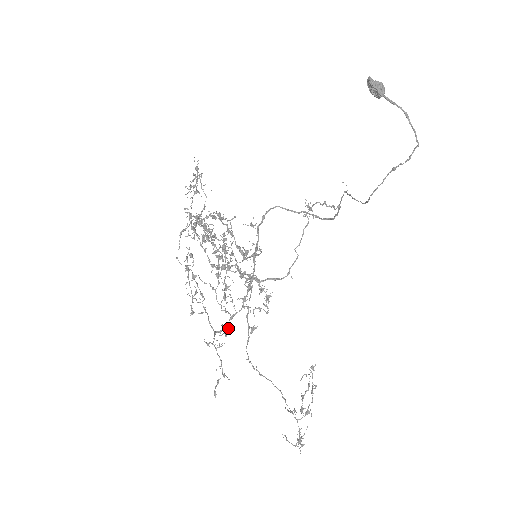
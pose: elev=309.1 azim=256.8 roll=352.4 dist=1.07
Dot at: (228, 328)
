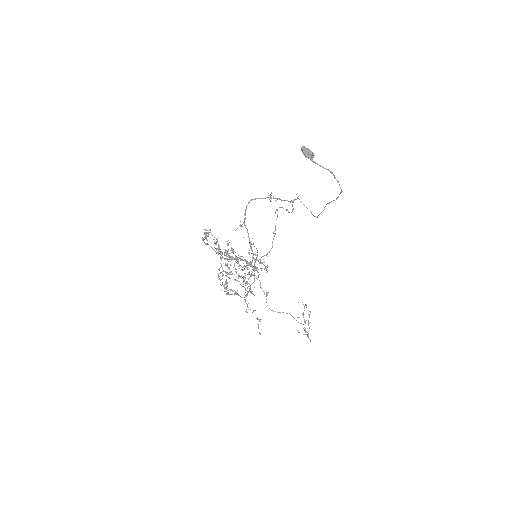
Dot at: occluded
